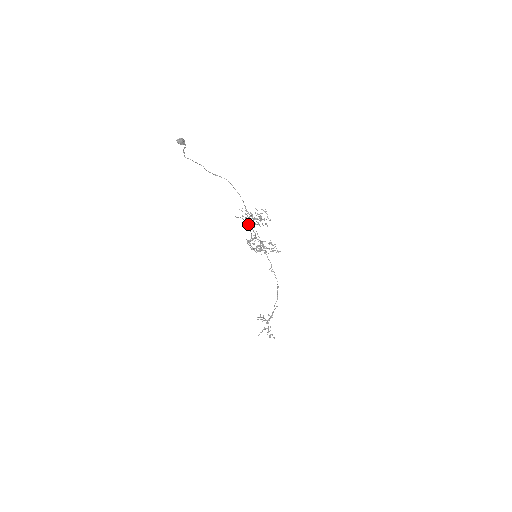
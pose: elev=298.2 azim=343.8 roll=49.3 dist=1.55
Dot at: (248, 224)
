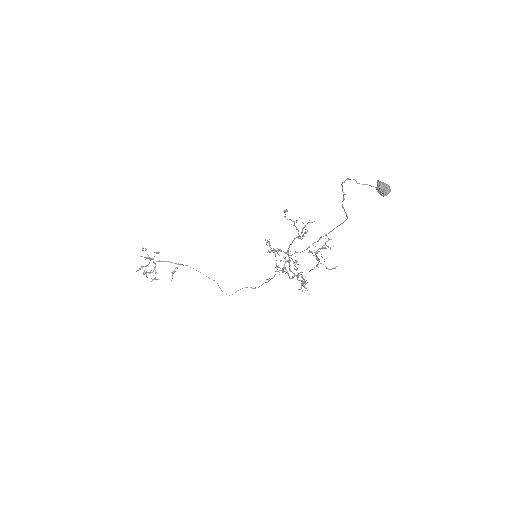
Dot at: (318, 264)
